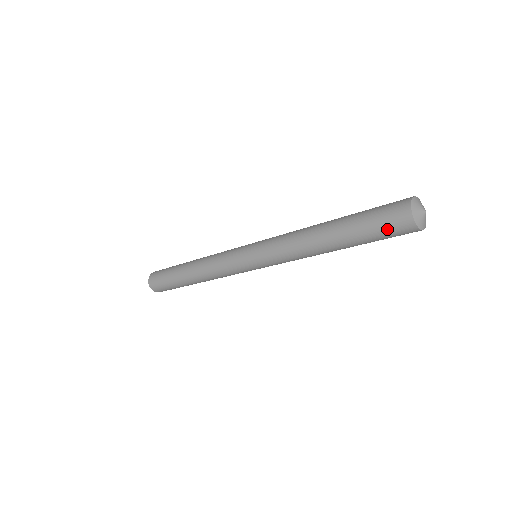
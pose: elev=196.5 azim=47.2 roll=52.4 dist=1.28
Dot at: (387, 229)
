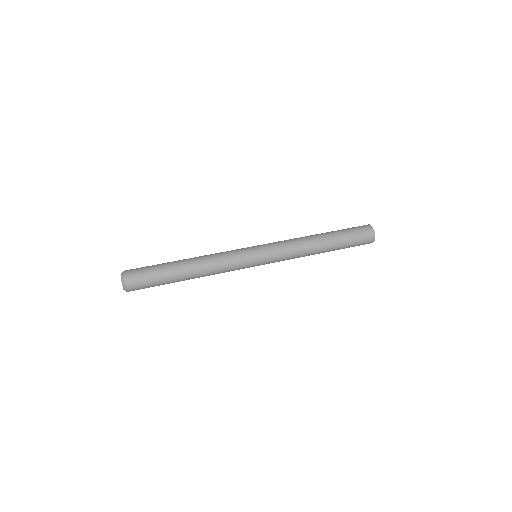
Dot at: (359, 245)
